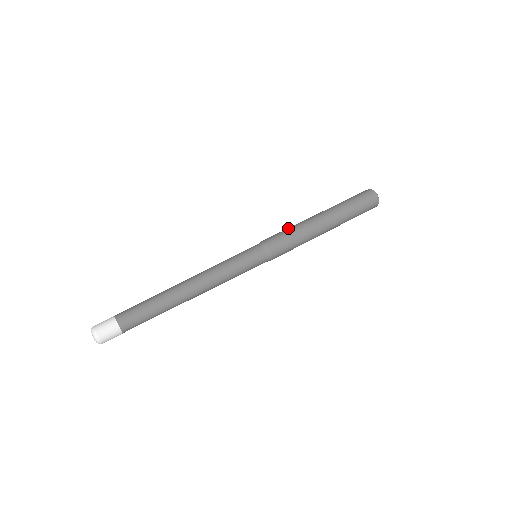
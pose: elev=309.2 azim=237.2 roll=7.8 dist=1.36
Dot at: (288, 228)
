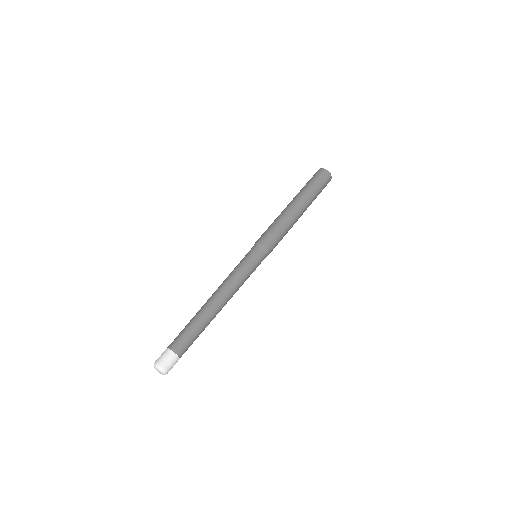
Dot at: (279, 227)
